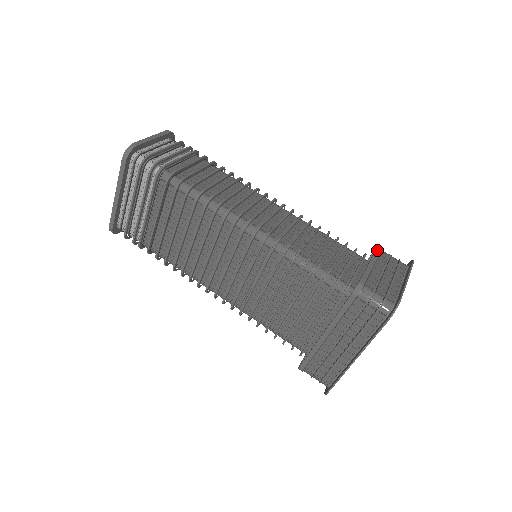
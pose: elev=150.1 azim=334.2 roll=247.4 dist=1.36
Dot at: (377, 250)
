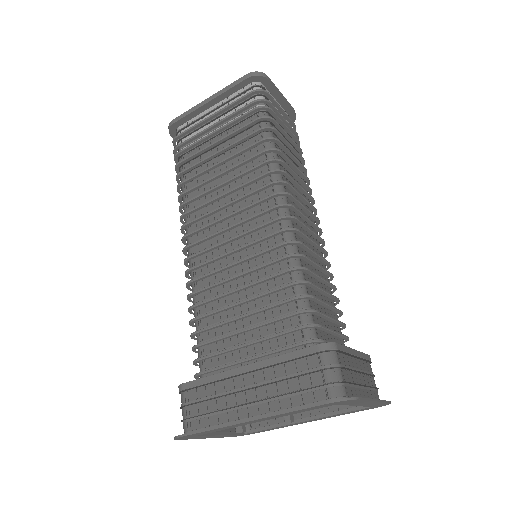
Dot at: (368, 355)
